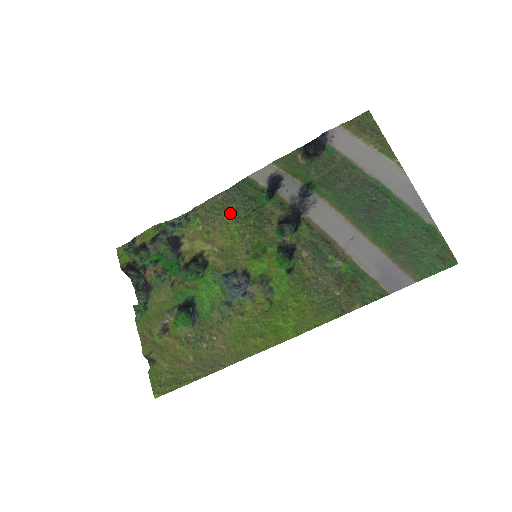
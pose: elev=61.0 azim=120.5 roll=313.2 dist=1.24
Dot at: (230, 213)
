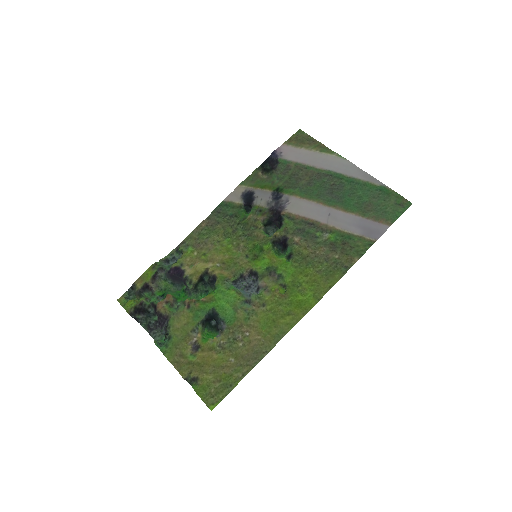
Dot at: (218, 233)
